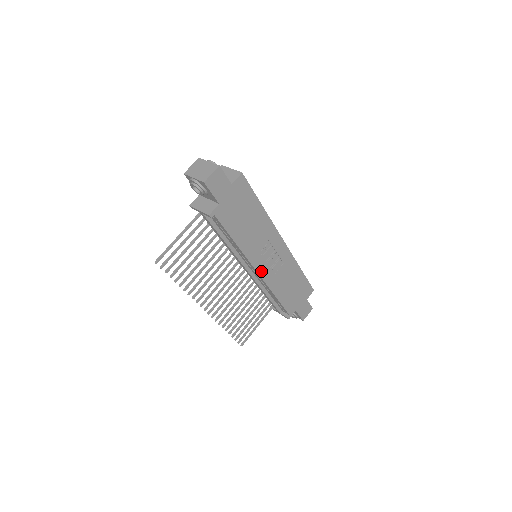
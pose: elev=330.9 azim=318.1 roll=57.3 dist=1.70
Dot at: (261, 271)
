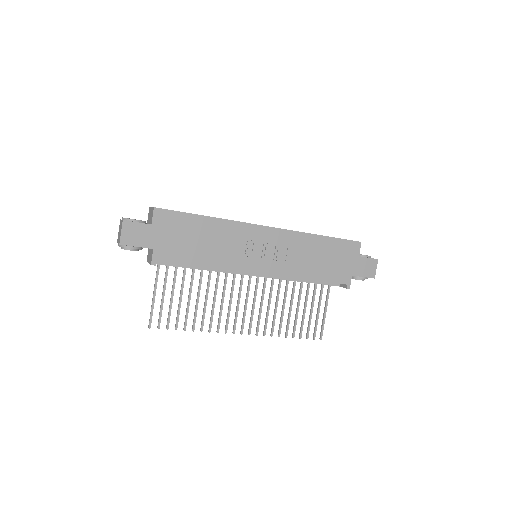
Dot at: (263, 270)
